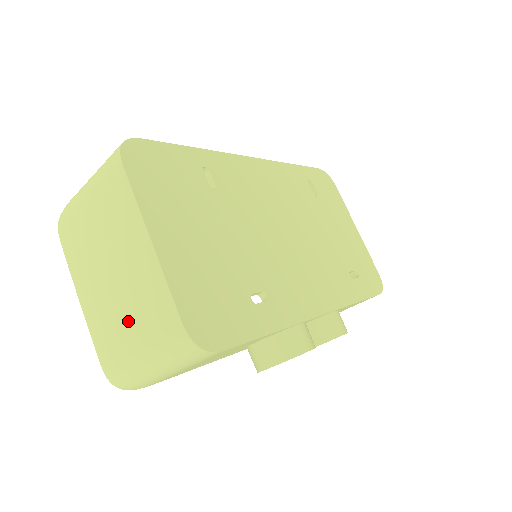
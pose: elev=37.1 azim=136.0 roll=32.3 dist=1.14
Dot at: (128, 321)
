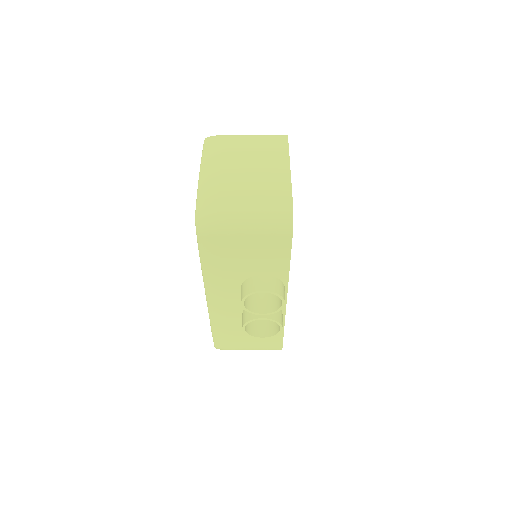
Dot at: (247, 190)
